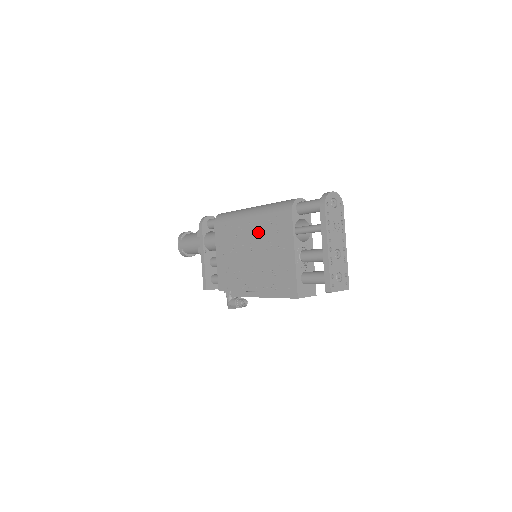
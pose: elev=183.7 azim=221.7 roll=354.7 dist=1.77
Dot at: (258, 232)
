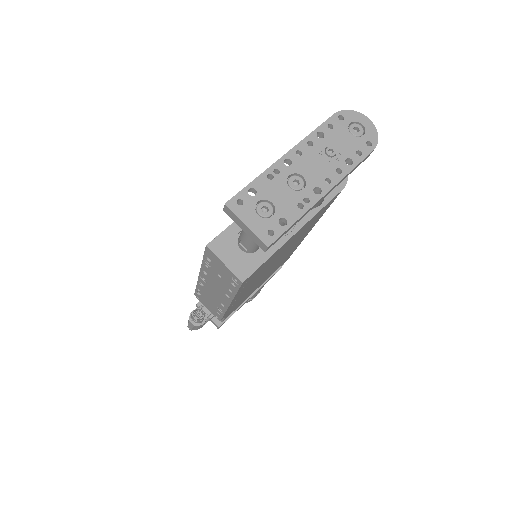
Dot at: occluded
